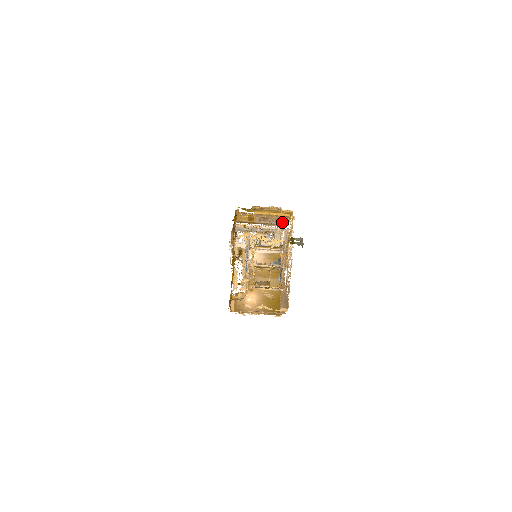
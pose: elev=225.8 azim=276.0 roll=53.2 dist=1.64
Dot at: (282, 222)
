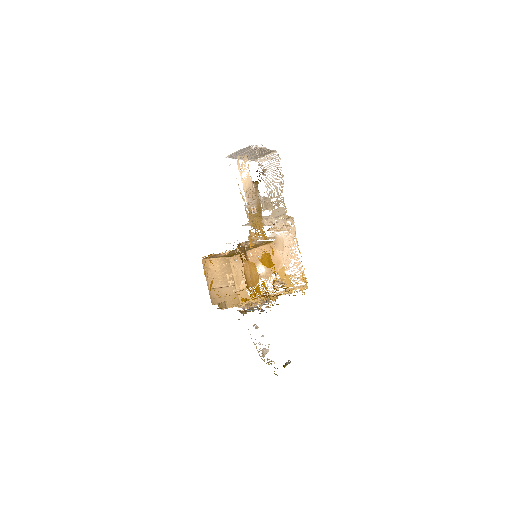
Dot at: (297, 242)
